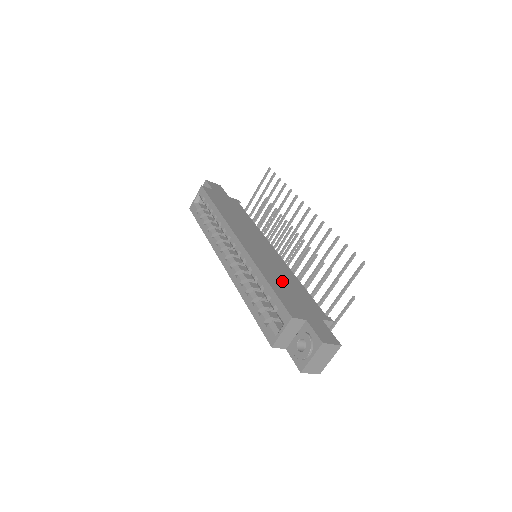
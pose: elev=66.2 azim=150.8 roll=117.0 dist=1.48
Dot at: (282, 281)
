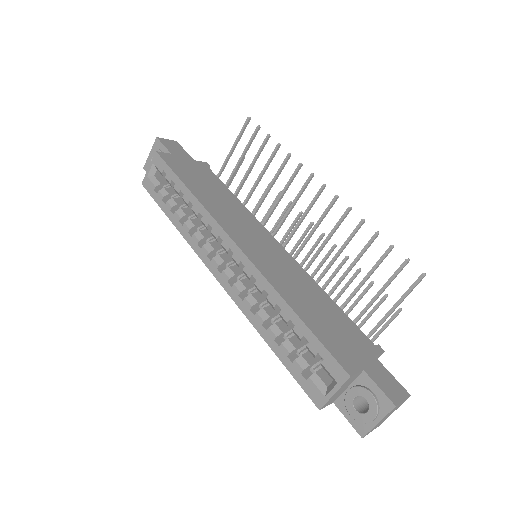
Dot at: (311, 305)
